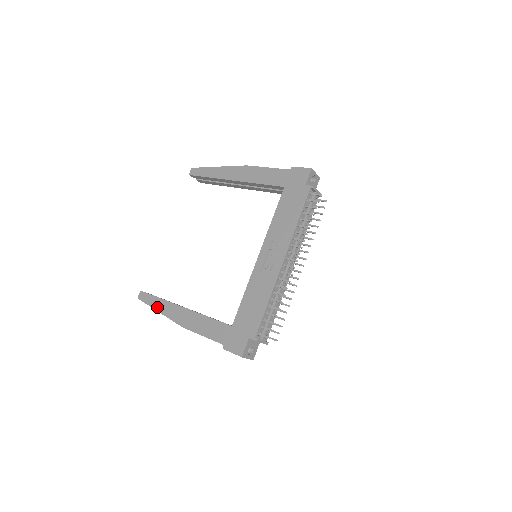
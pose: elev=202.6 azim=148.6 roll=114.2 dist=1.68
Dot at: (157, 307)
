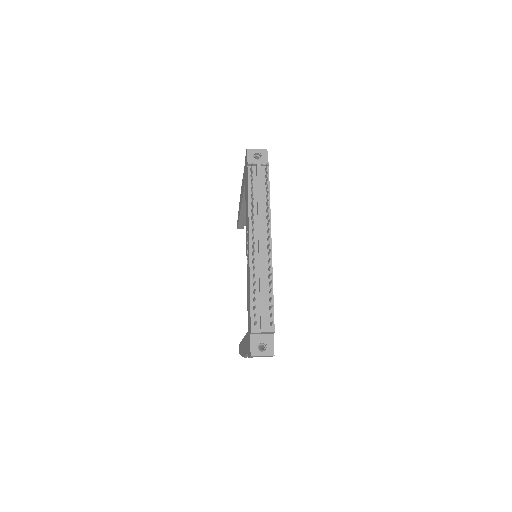
Dot at: (240, 352)
